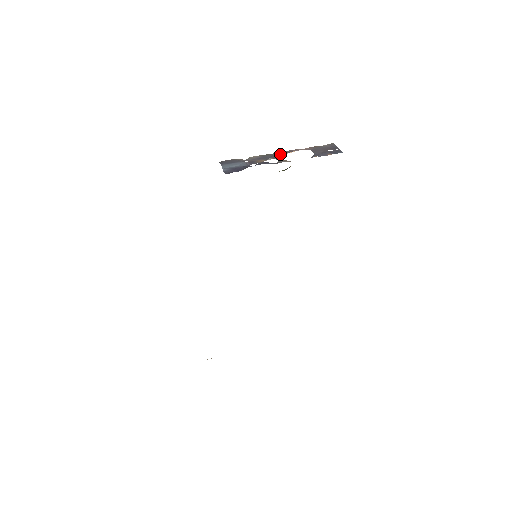
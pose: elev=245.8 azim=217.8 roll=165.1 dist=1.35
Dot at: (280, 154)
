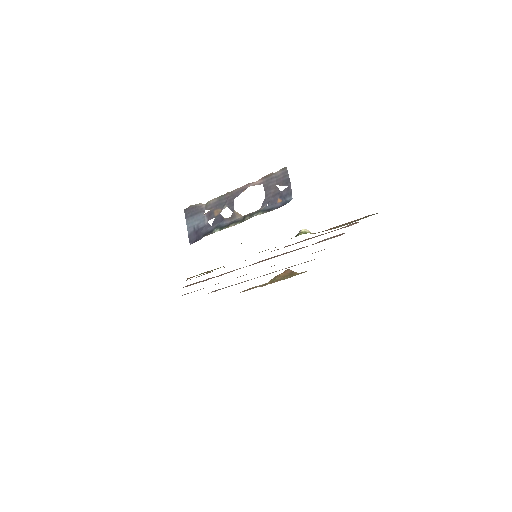
Dot at: (234, 196)
